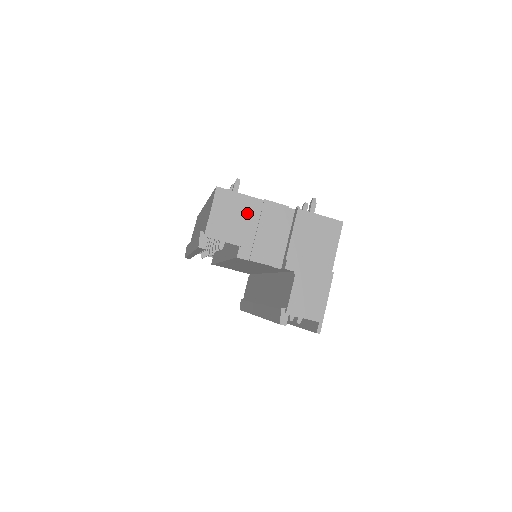
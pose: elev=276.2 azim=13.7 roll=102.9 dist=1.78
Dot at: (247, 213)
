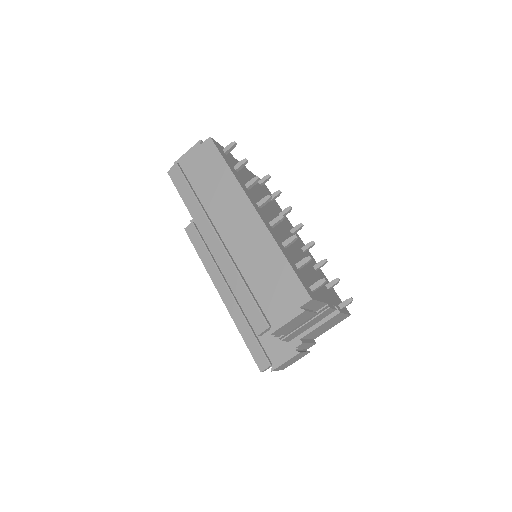
Dot at: occluded
